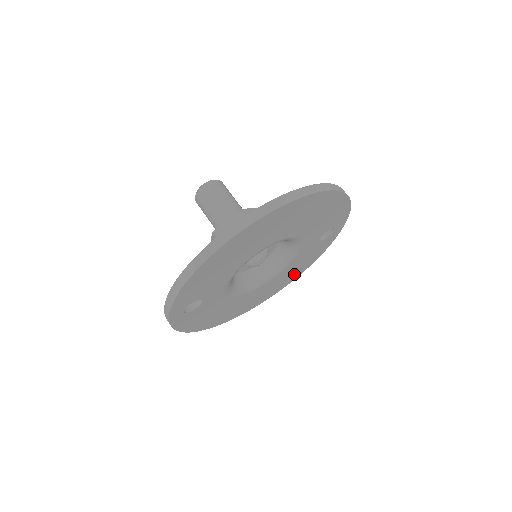
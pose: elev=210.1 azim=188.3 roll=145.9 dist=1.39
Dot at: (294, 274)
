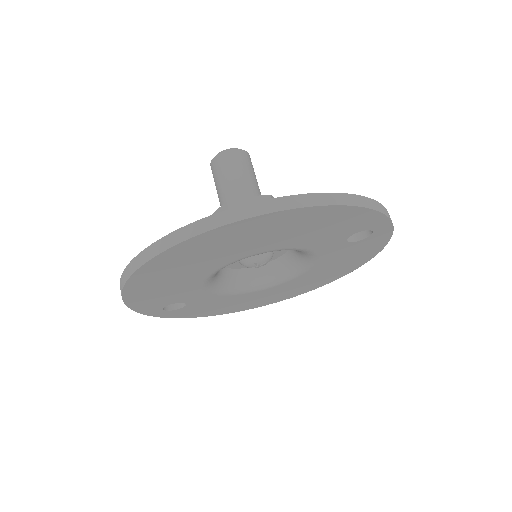
Dot at: (346, 267)
